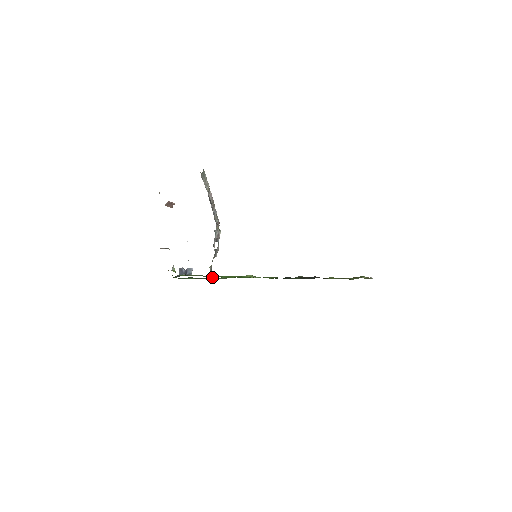
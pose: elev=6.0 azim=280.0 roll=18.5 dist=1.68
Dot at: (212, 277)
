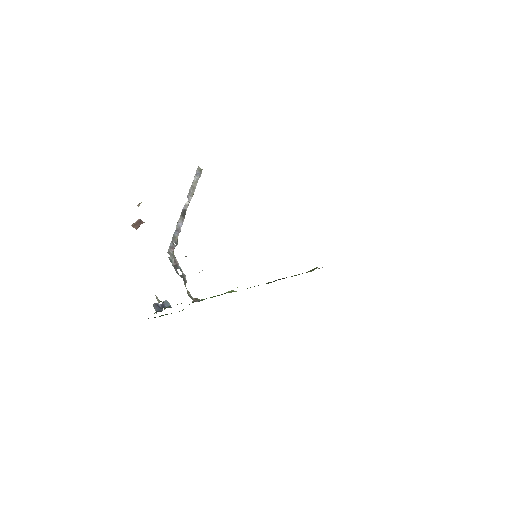
Dot at: (199, 301)
